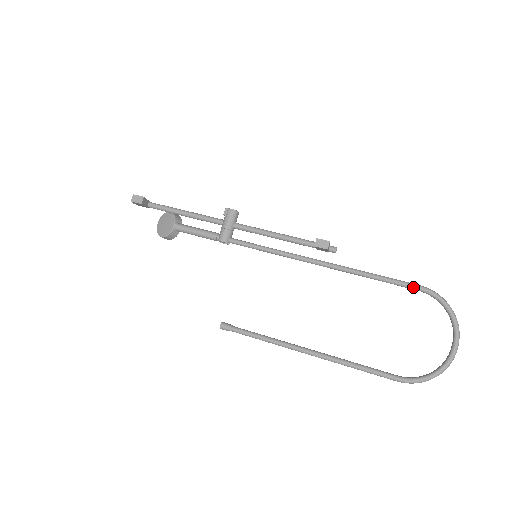
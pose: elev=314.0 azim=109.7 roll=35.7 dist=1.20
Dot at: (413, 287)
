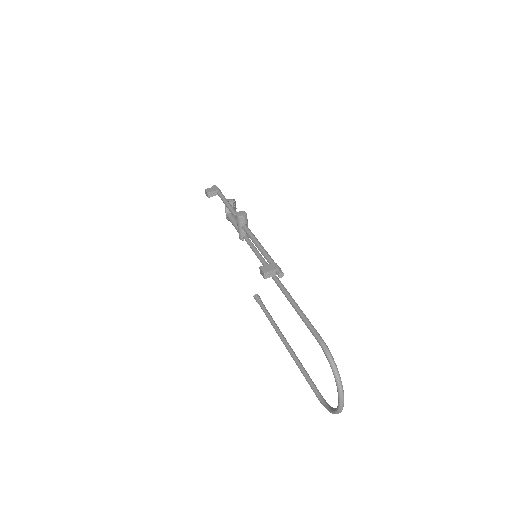
Dot at: occluded
